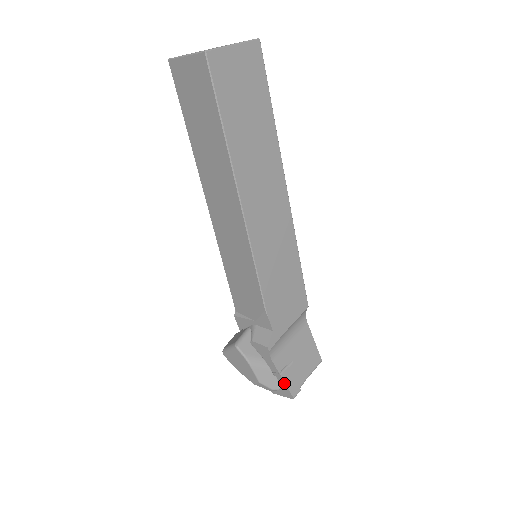
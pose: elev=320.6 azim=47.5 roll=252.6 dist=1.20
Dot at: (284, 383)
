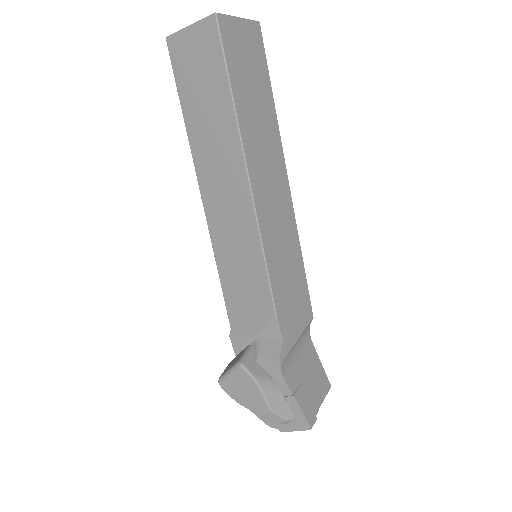
Dot at: (299, 408)
